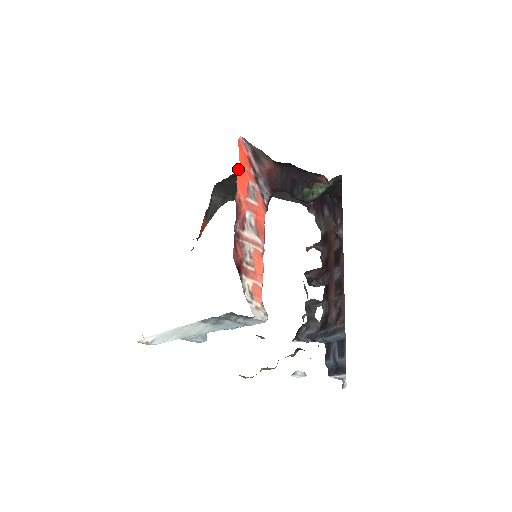
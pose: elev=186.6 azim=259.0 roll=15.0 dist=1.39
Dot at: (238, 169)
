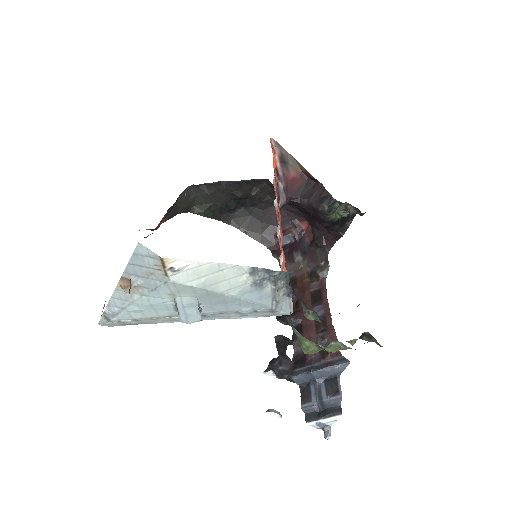
Dot at: (273, 159)
